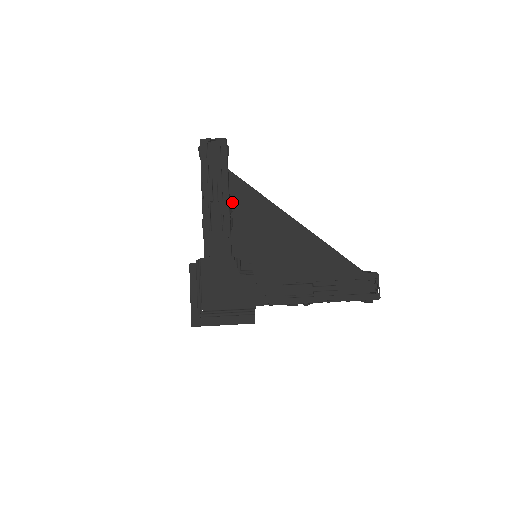
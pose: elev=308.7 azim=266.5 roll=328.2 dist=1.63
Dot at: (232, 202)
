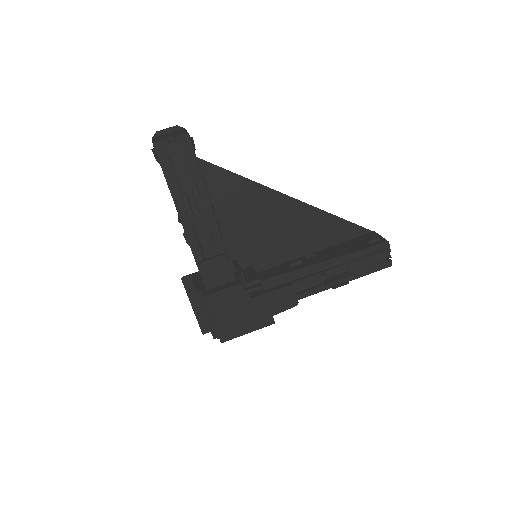
Dot at: (210, 196)
